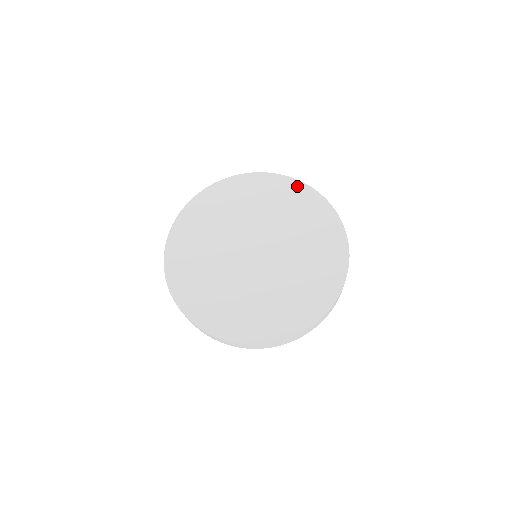
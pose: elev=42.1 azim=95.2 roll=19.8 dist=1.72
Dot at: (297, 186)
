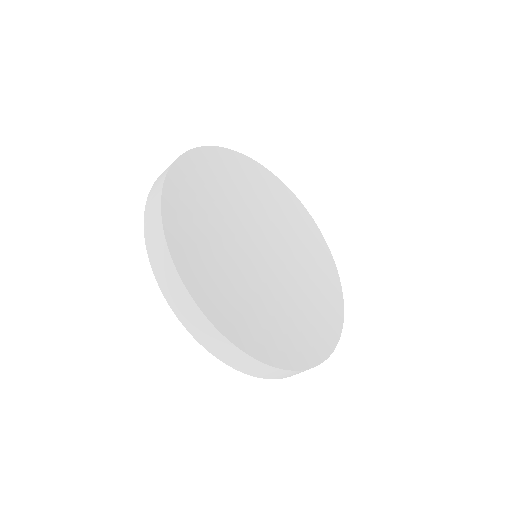
Dot at: (315, 230)
